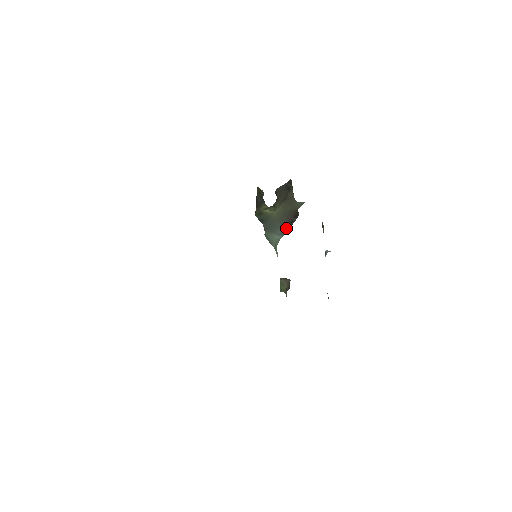
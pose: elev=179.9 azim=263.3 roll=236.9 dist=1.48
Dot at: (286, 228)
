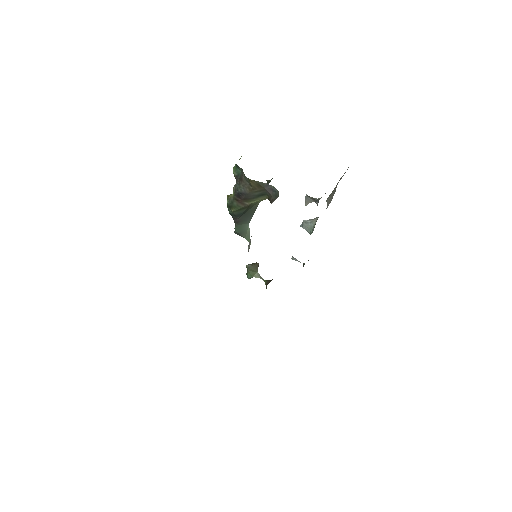
Dot at: occluded
